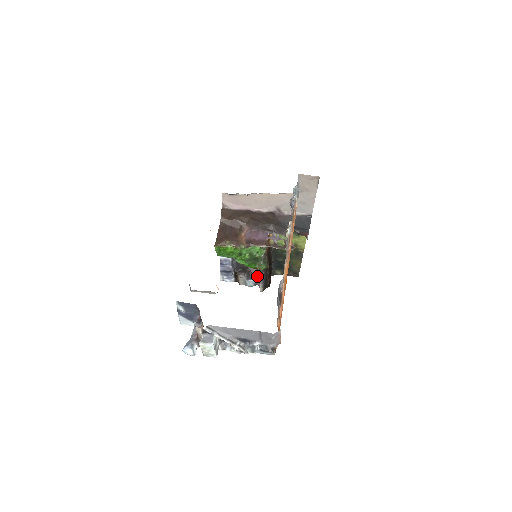
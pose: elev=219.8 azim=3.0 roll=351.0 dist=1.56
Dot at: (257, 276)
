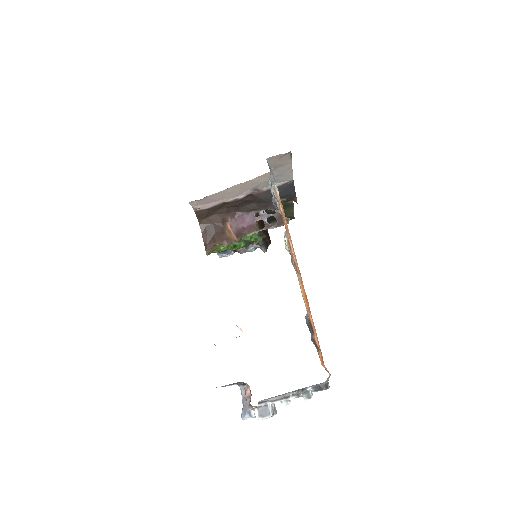
Dot at: occluded
